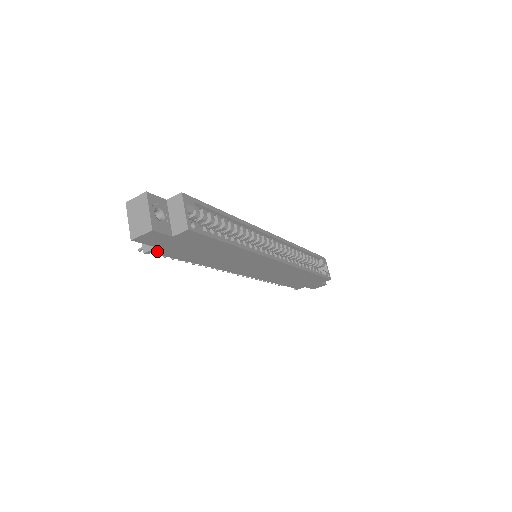
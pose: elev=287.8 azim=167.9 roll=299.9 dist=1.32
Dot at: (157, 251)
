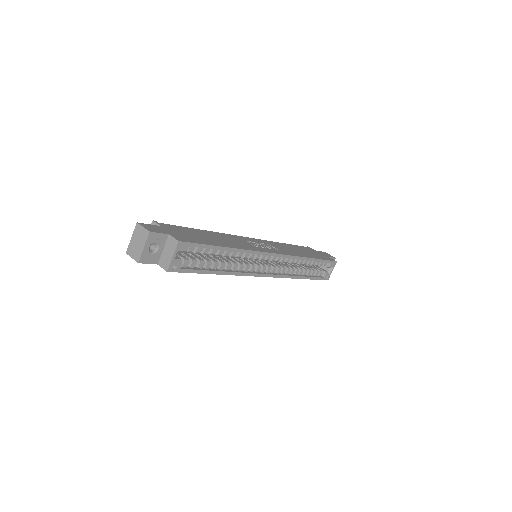
Dot at: occluded
